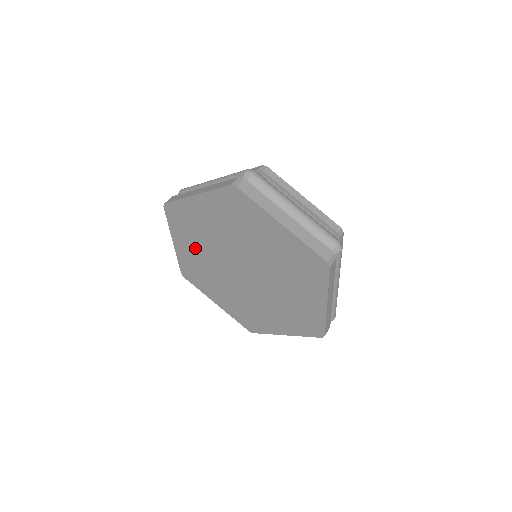
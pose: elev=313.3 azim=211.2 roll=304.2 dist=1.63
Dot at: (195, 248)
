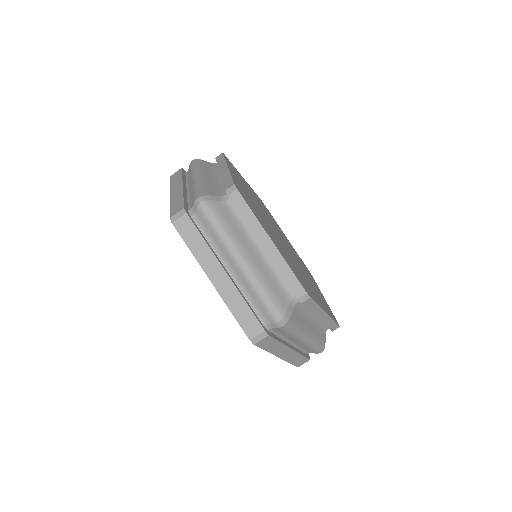
Dot at: occluded
